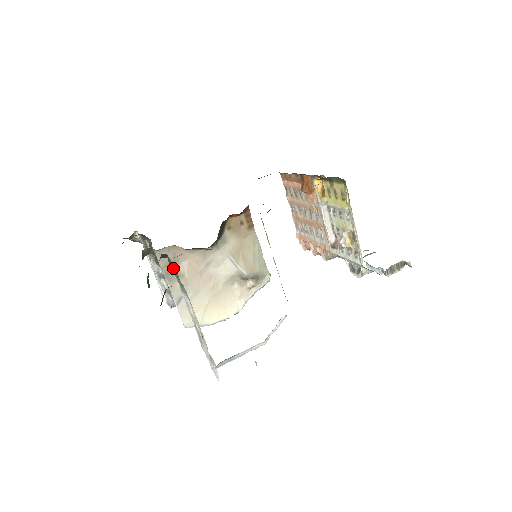
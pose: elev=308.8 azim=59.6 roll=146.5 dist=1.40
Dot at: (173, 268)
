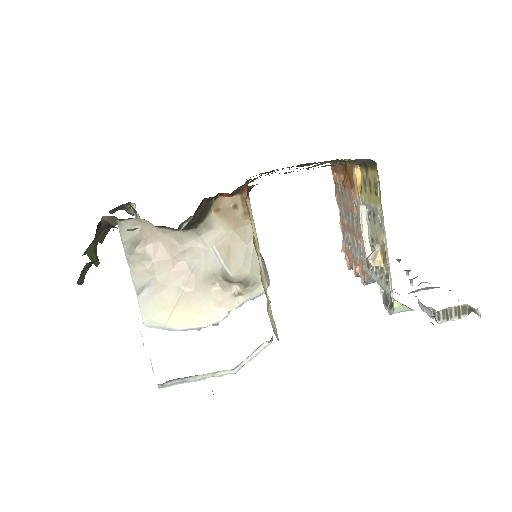
Dot at: occluded
